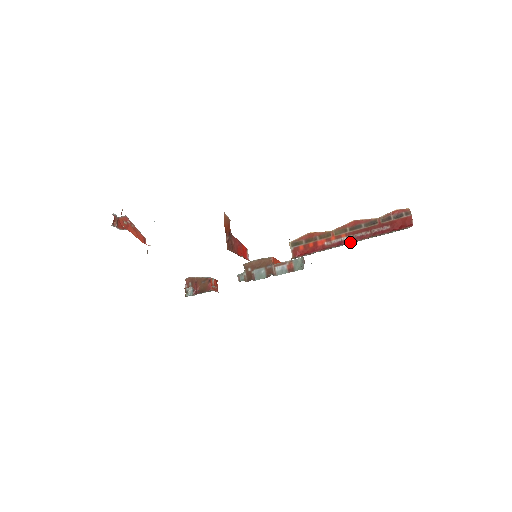
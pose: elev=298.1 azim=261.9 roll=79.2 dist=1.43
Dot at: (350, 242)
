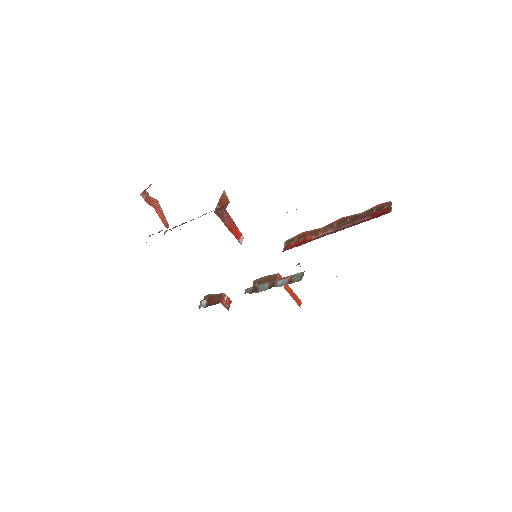
Dot at: occluded
